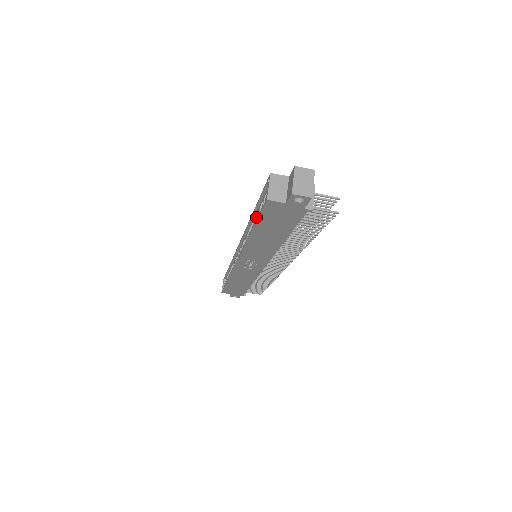
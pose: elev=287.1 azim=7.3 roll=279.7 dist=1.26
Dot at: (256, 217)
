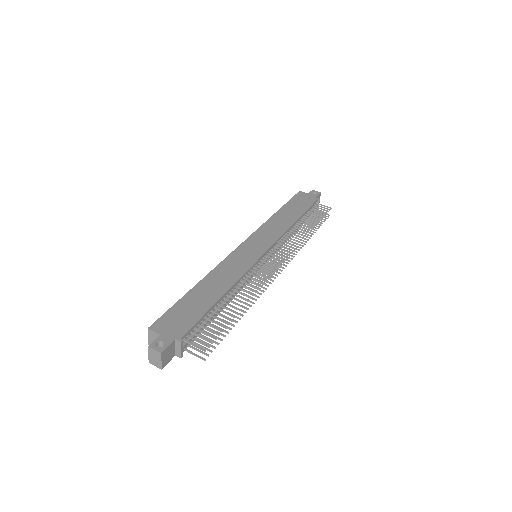
Dot at: occluded
